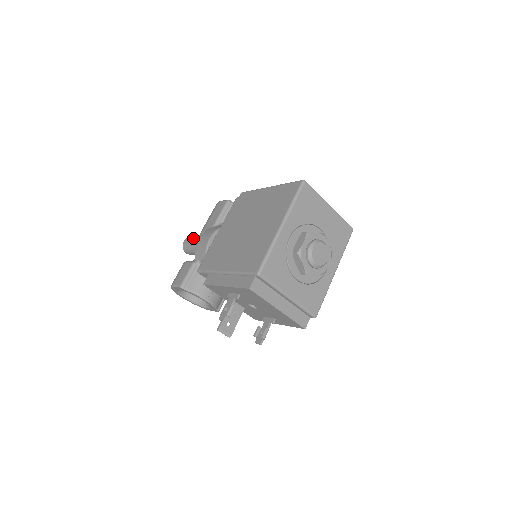
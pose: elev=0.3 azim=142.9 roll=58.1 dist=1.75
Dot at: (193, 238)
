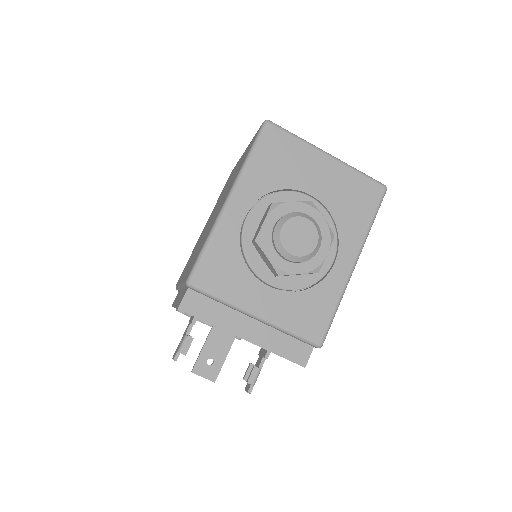
Dot at: occluded
